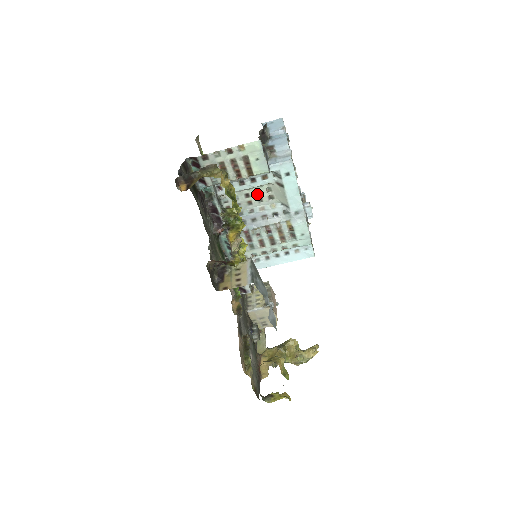
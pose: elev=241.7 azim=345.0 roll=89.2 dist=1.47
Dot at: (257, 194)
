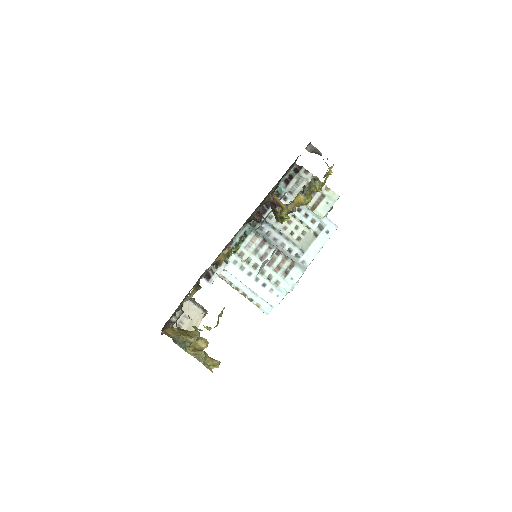
Dot at: (295, 228)
